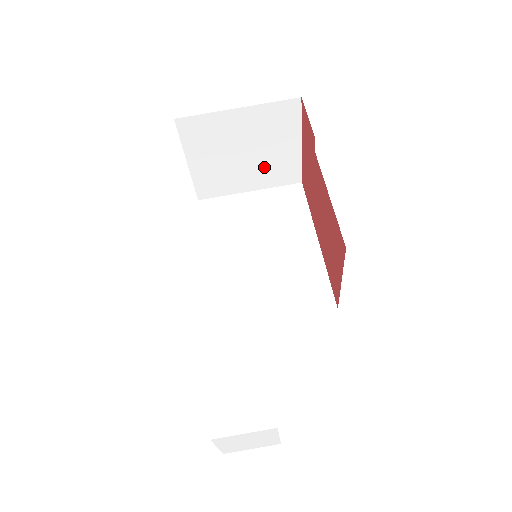
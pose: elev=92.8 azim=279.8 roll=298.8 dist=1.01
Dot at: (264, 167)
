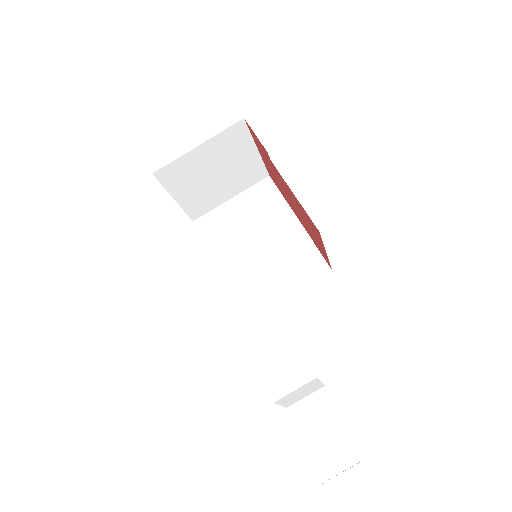
Dot at: (235, 177)
